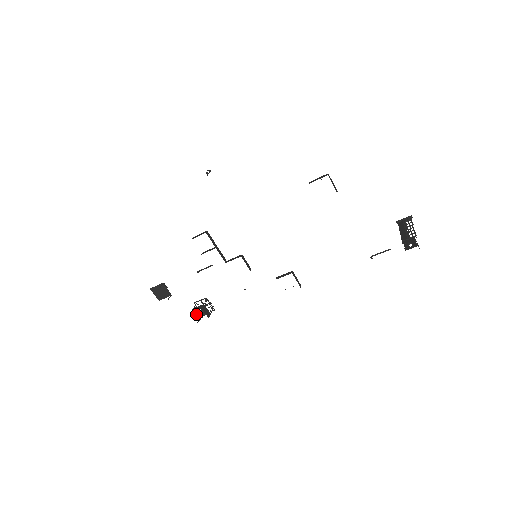
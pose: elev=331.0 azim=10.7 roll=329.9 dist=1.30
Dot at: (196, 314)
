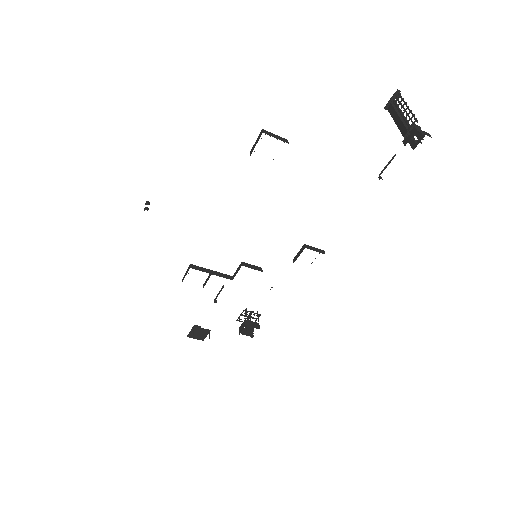
Dot at: (245, 331)
